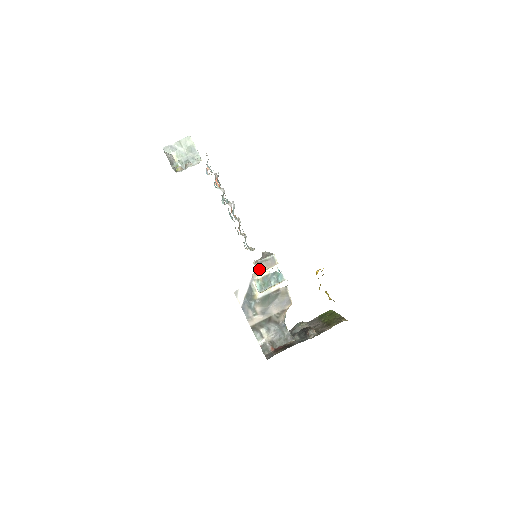
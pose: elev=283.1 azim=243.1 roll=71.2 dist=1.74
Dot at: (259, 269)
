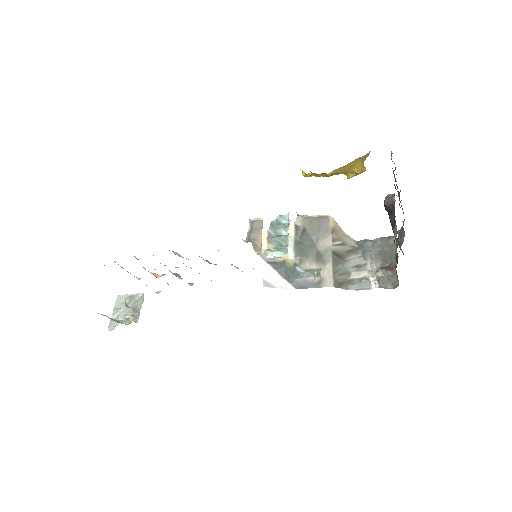
Dot at: (256, 244)
